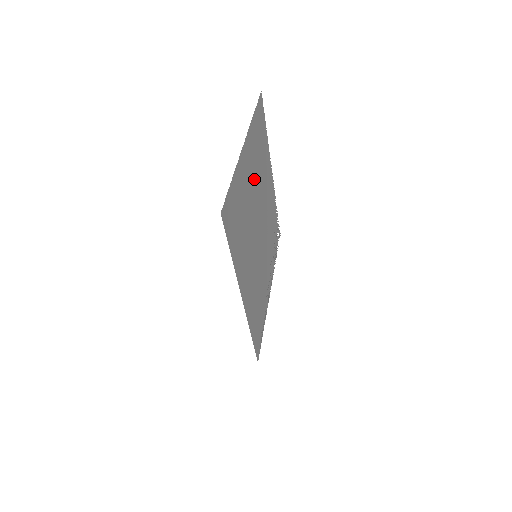
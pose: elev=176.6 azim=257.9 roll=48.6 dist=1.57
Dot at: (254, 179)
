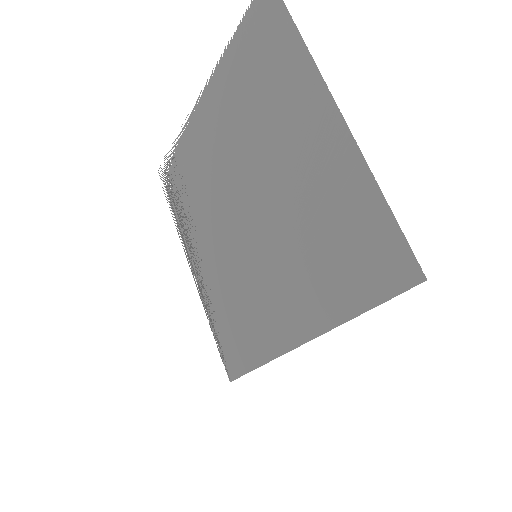
Dot at: (279, 145)
